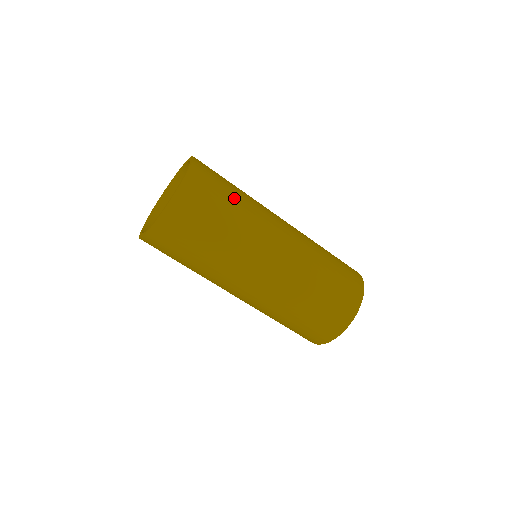
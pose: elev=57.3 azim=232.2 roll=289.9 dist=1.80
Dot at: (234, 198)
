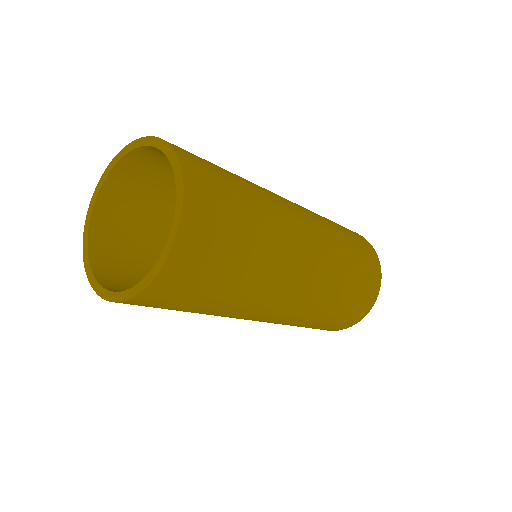
Dot at: (242, 187)
